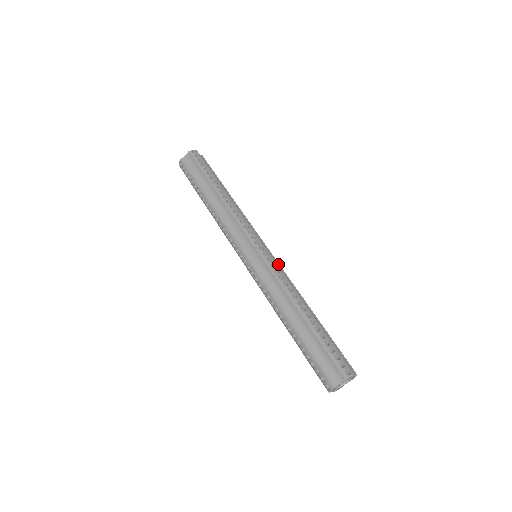
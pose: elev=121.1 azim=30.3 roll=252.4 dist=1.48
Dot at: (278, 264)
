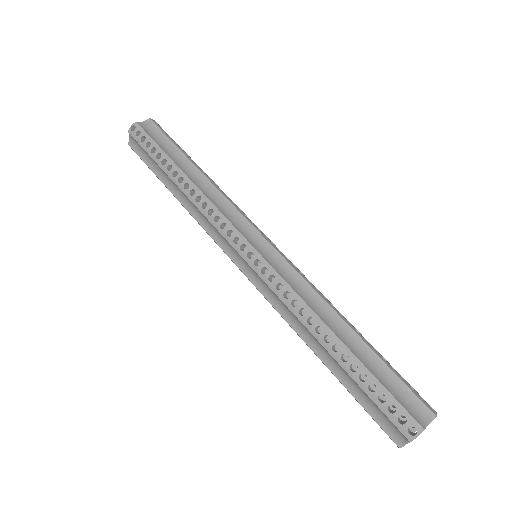
Dot at: (284, 262)
